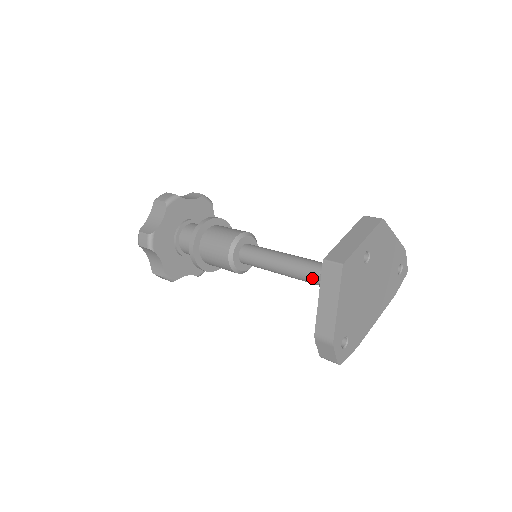
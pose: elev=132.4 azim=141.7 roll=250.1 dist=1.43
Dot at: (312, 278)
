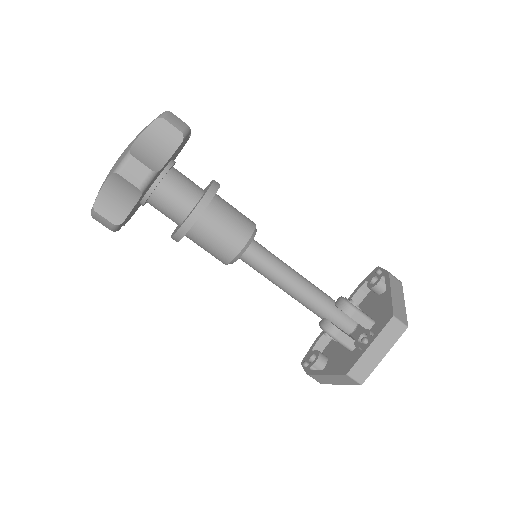
Dot at: occluded
